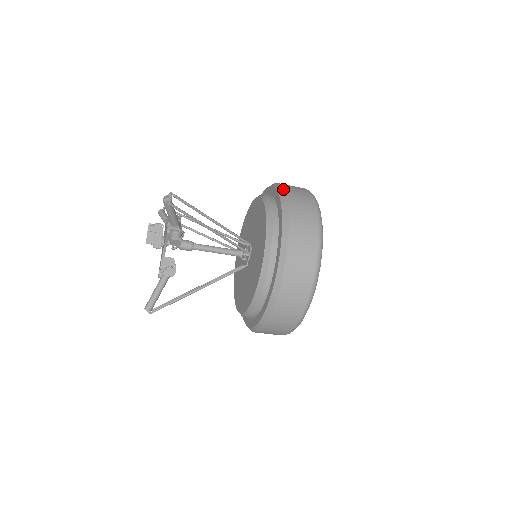
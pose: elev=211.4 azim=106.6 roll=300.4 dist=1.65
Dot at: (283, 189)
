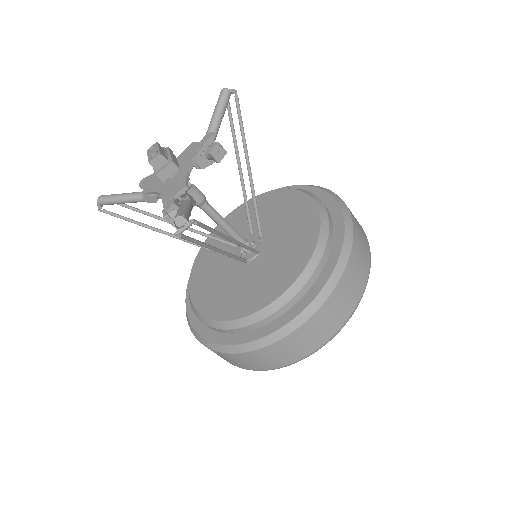
Dot at: occluded
